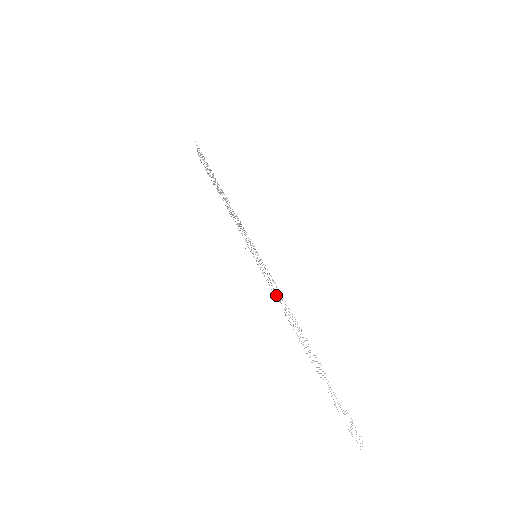
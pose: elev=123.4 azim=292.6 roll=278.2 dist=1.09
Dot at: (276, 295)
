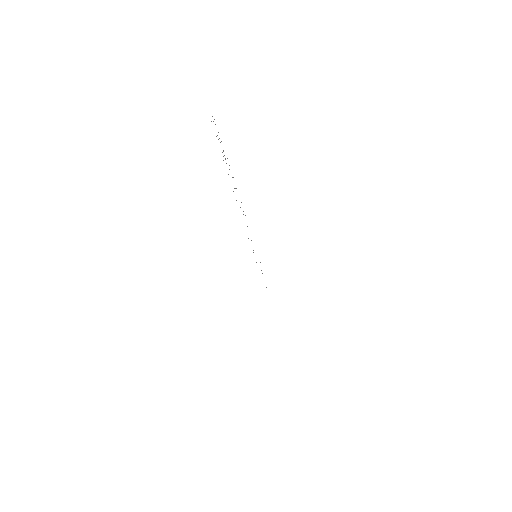
Dot at: occluded
